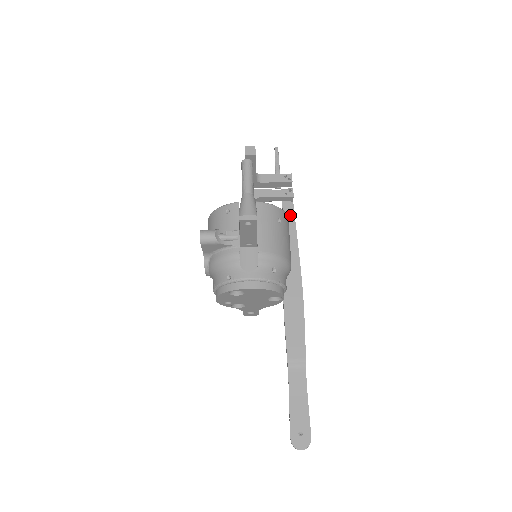
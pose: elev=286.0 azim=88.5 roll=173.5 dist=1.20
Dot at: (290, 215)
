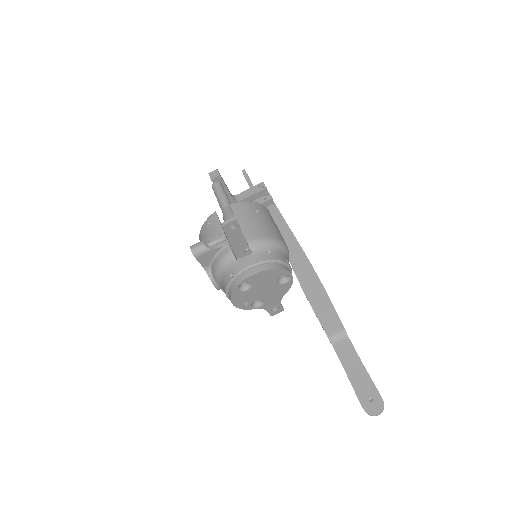
Dot at: (277, 215)
